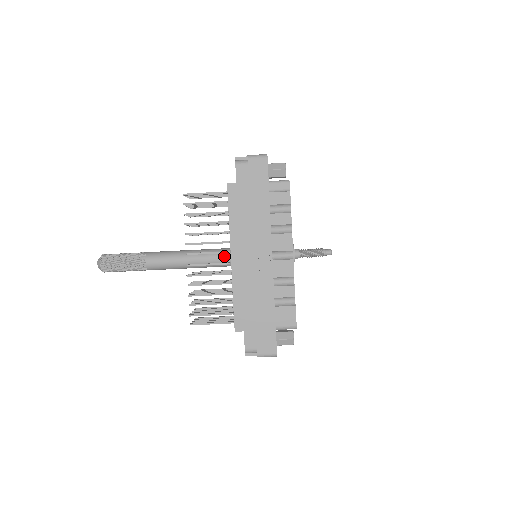
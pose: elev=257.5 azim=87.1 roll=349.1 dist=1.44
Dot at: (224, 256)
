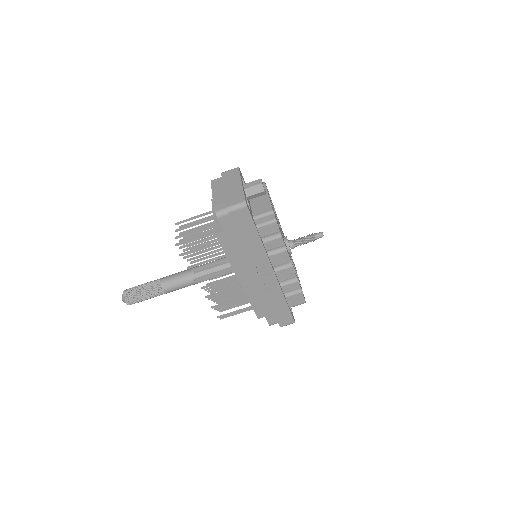
Dot at: occluded
